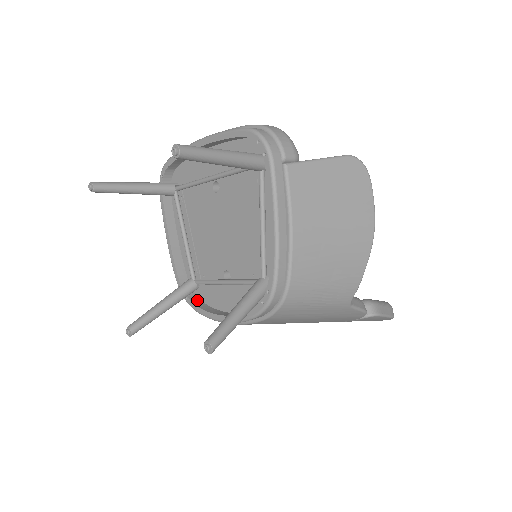
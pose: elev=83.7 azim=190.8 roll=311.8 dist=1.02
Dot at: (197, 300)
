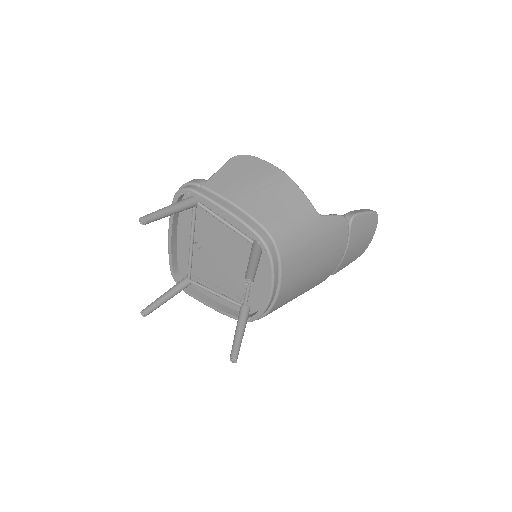
Dot at: (255, 313)
